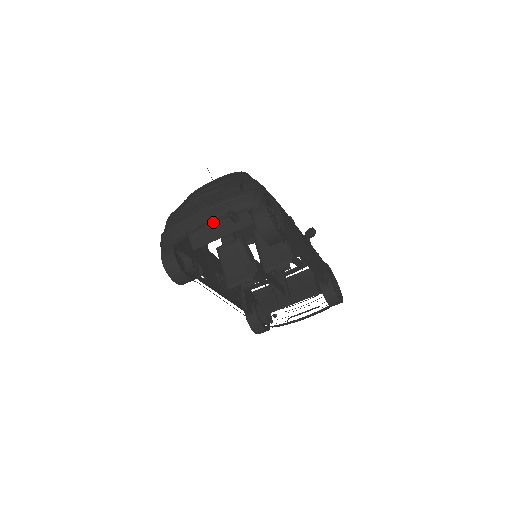
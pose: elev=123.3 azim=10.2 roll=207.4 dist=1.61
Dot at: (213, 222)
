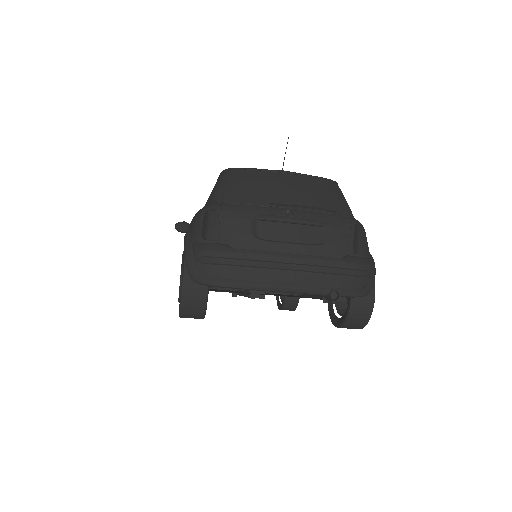
Dot at: (304, 293)
